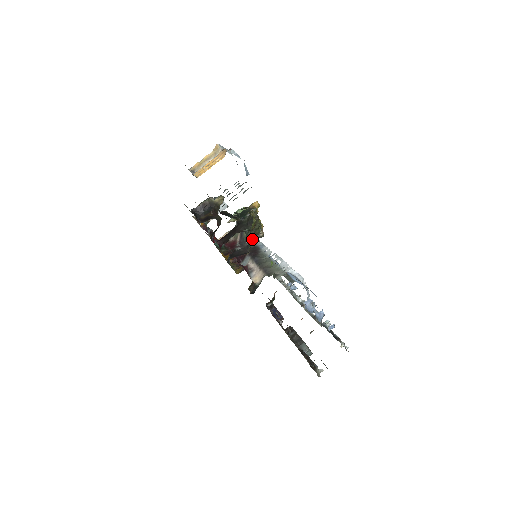
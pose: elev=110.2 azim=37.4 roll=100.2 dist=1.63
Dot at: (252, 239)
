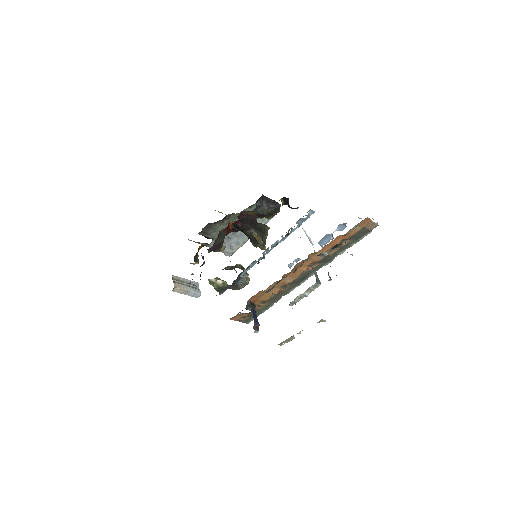
Dot at: (279, 205)
